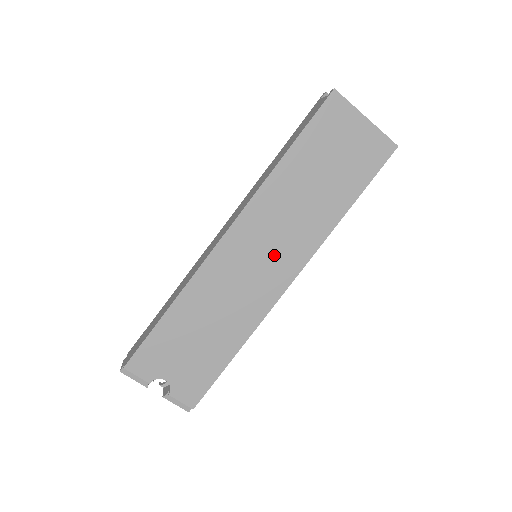
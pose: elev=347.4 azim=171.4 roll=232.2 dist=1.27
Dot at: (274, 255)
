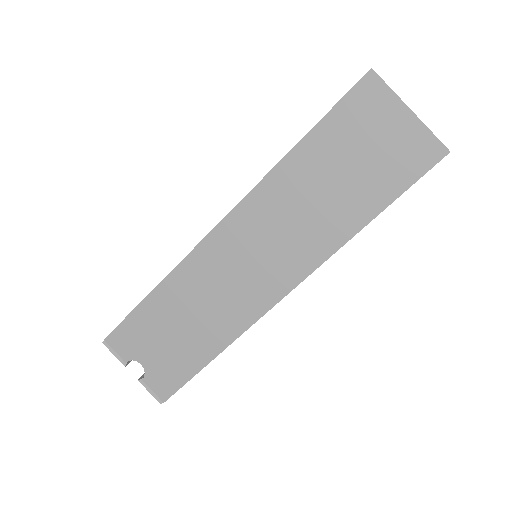
Dot at: (270, 259)
